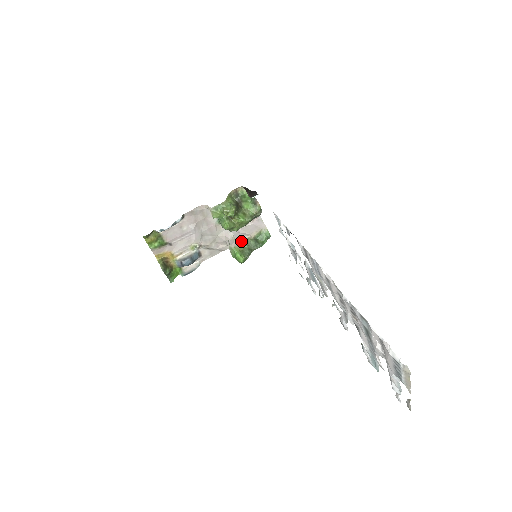
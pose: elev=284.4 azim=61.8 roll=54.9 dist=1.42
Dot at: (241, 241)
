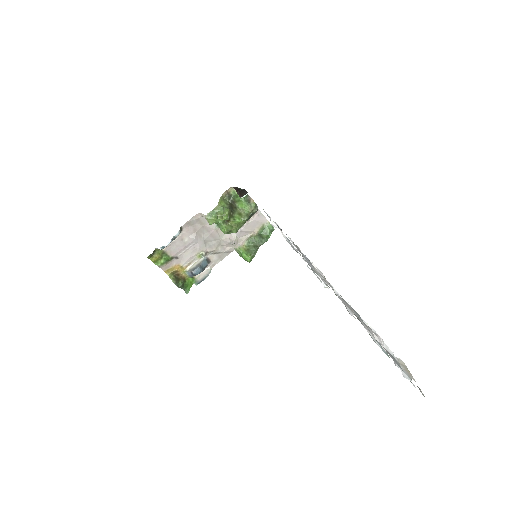
Dot at: (245, 240)
